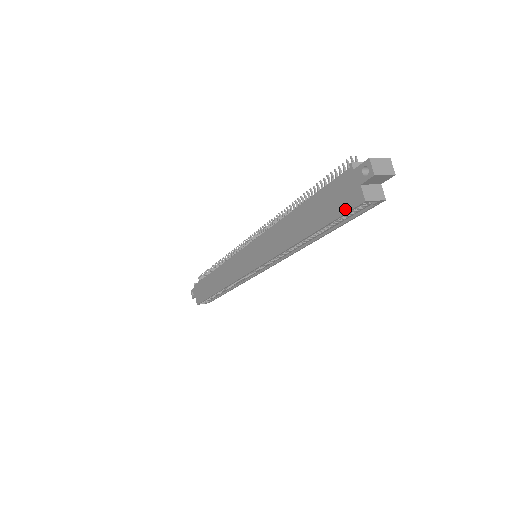
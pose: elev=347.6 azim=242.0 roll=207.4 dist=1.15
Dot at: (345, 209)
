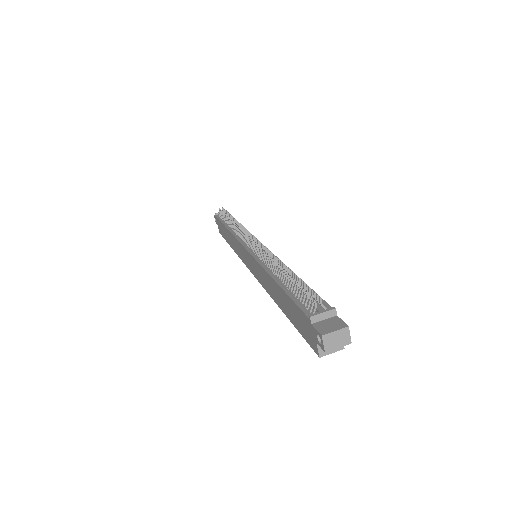
Dot at: (307, 340)
